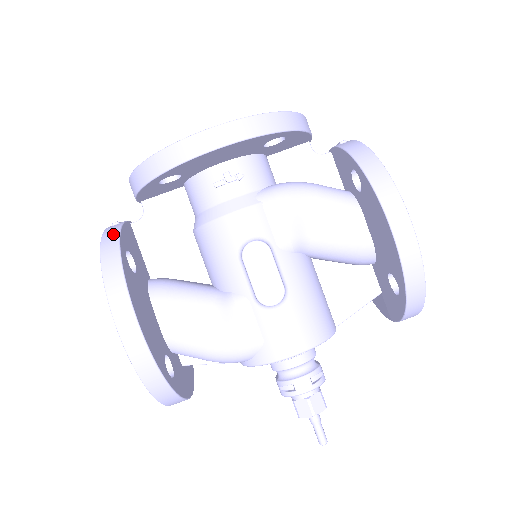
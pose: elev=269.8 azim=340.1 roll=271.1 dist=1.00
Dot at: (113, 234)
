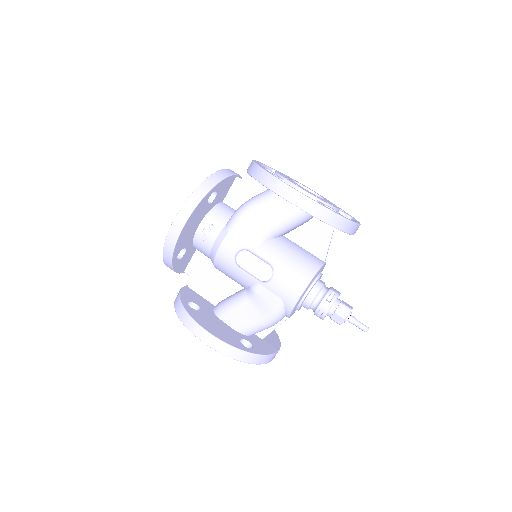
Dot at: (177, 299)
